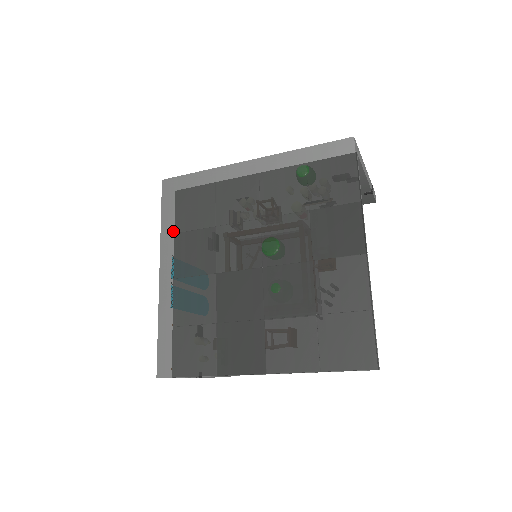
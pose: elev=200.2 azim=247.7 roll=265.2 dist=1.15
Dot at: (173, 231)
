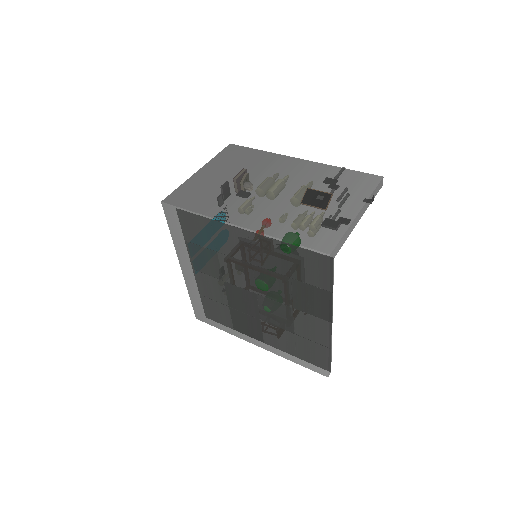
Dot at: (183, 246)
